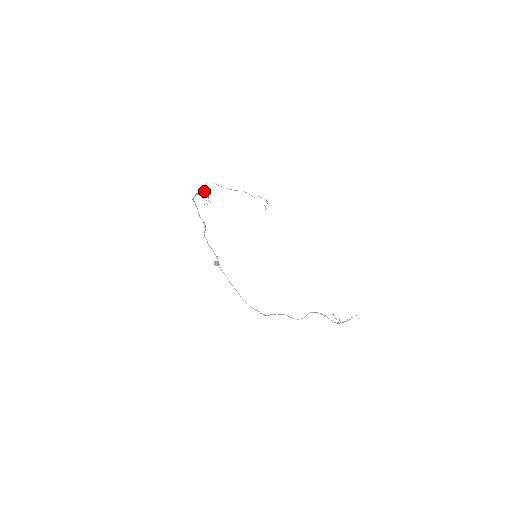
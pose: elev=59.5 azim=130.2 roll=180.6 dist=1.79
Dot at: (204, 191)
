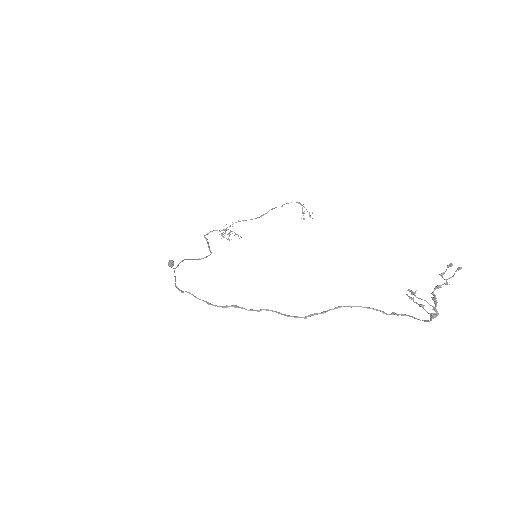
Dot at: occluded
